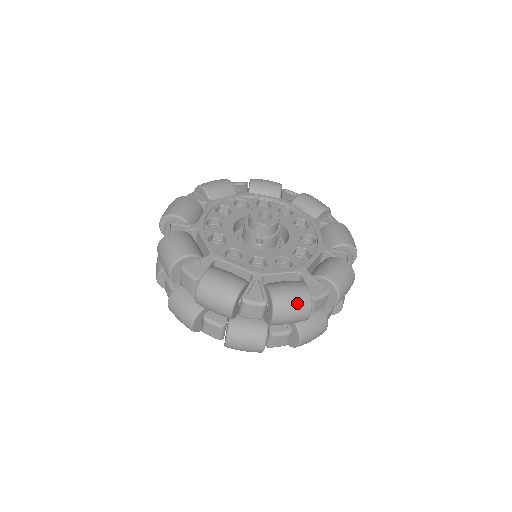
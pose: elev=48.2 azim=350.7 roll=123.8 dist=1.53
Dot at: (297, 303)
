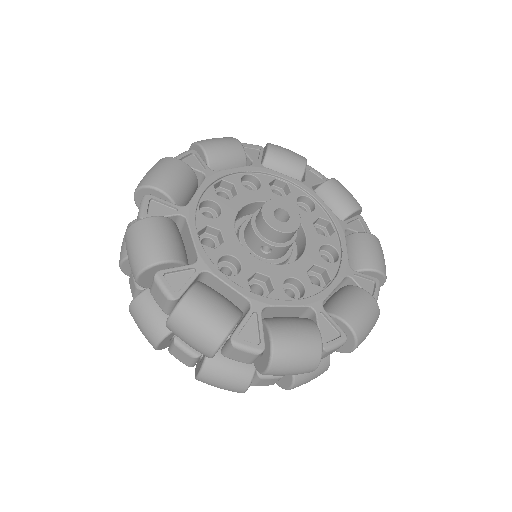
Dot at: (303, 357)
